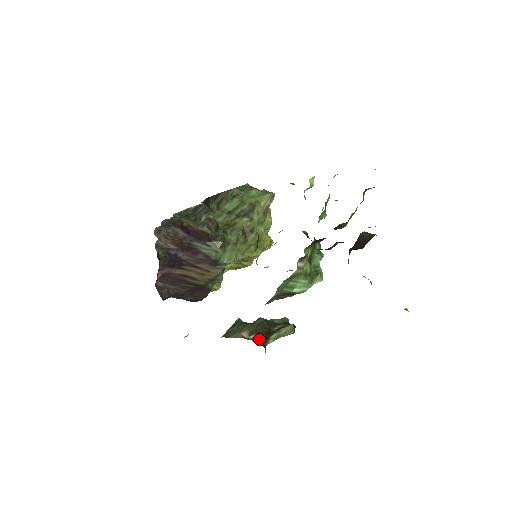
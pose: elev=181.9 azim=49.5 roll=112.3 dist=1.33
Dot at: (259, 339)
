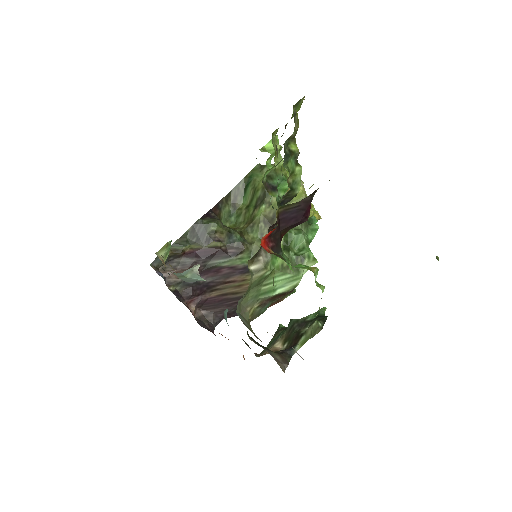
Dot at: (284, 350)
